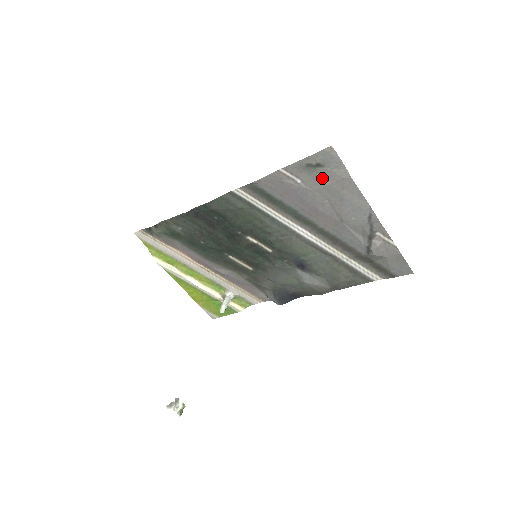
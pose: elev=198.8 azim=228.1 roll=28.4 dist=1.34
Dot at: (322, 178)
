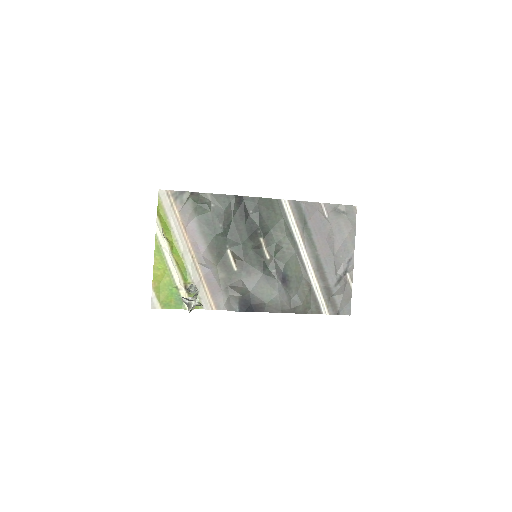
Dot at: (341, 221)
